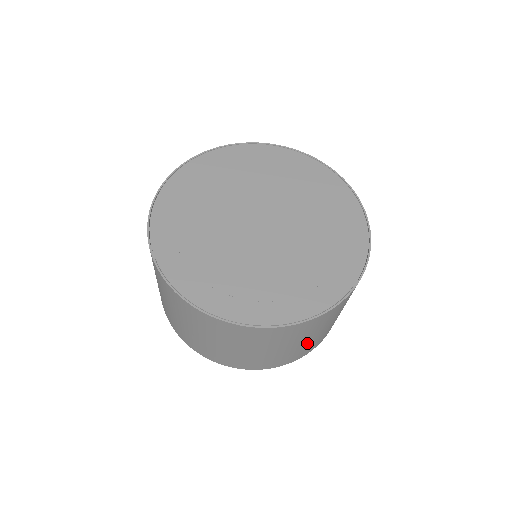
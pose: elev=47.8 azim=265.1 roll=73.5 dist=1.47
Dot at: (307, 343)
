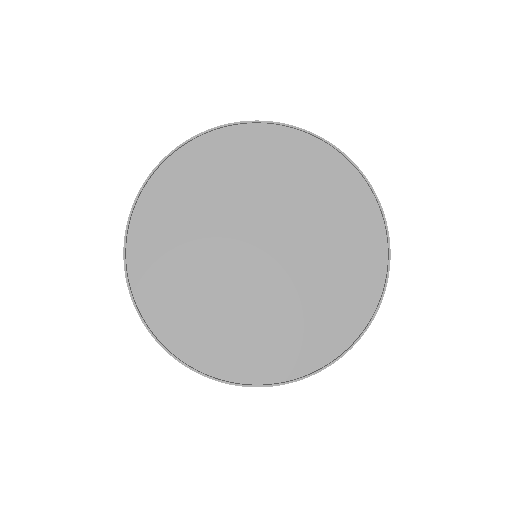
Dot at: occluded
